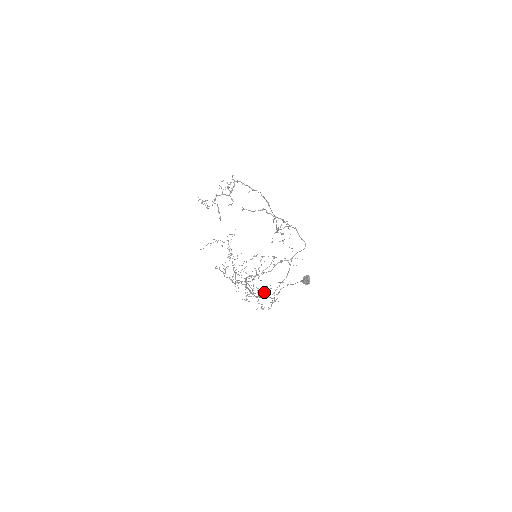
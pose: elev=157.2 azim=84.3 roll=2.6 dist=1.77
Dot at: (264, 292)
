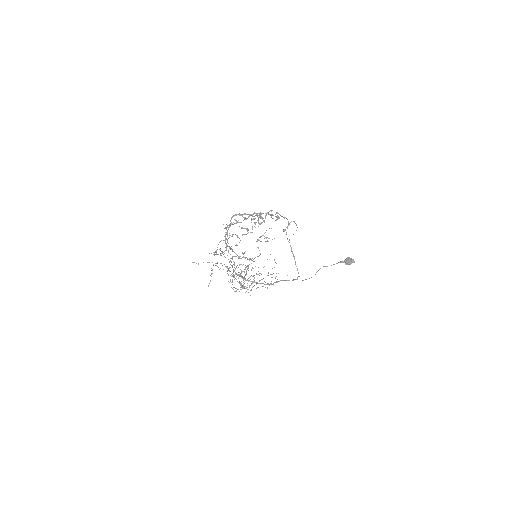
Dot at: (285, 280)
